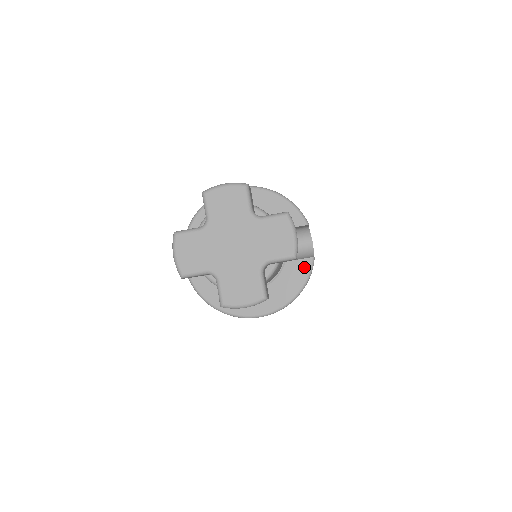
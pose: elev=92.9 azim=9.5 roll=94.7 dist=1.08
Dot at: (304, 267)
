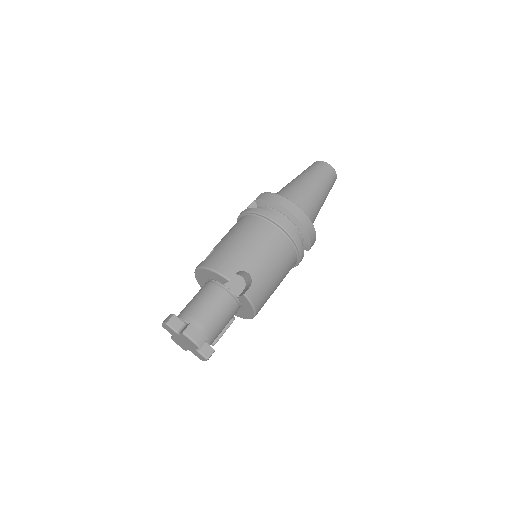
Dot at: (245, 299)
